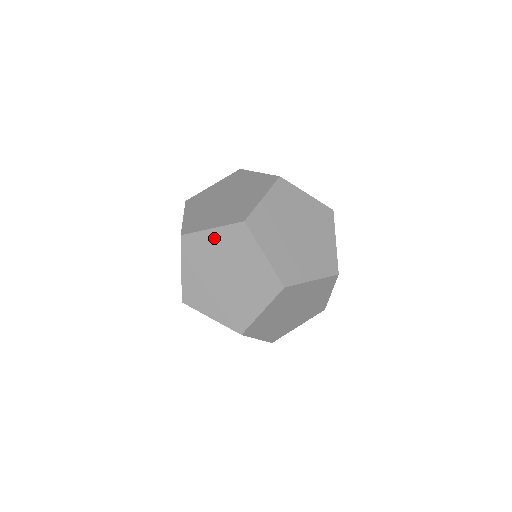
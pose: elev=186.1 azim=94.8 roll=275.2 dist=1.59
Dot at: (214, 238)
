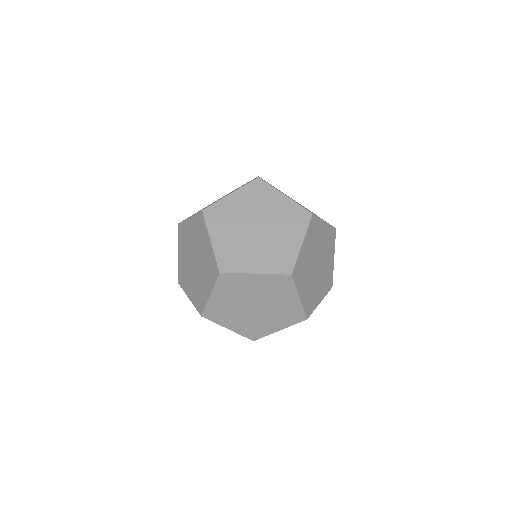
Dot at: (190, 226)
